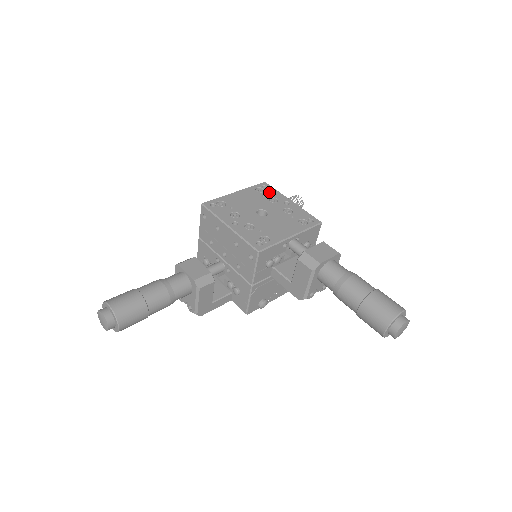
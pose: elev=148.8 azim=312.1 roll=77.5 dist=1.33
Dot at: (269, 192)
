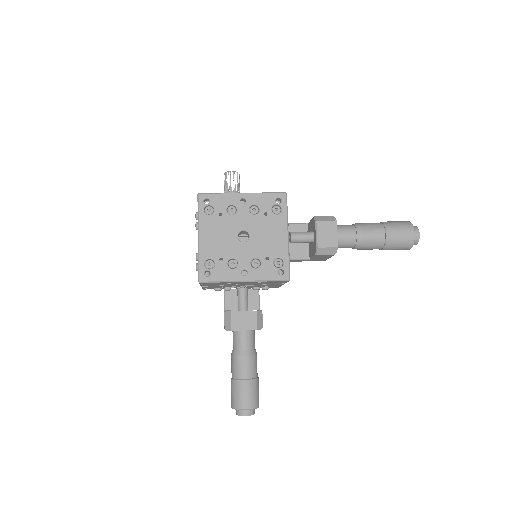
Dot at: (217, 204)
